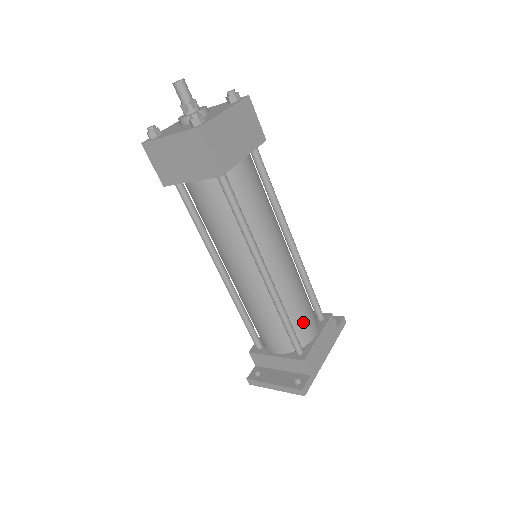
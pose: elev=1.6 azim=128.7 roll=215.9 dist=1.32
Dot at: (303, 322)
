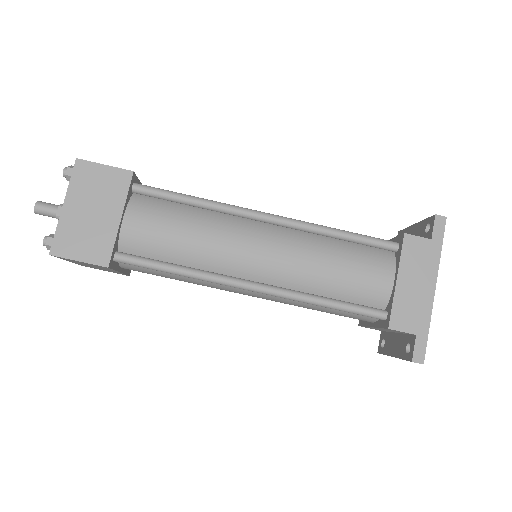
Dot at: (358, 284)
